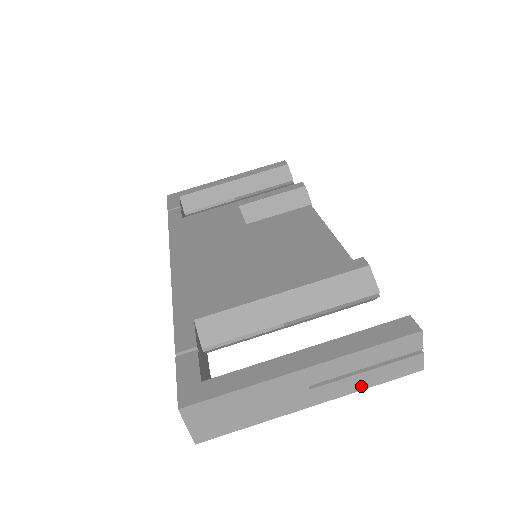
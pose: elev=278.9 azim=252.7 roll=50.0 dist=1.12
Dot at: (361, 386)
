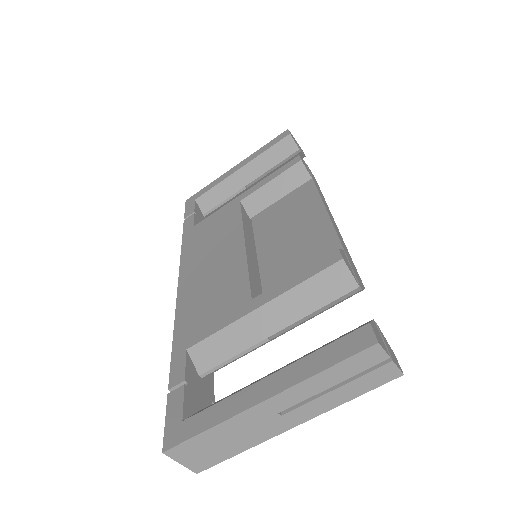
Dot at: (337, 402)
